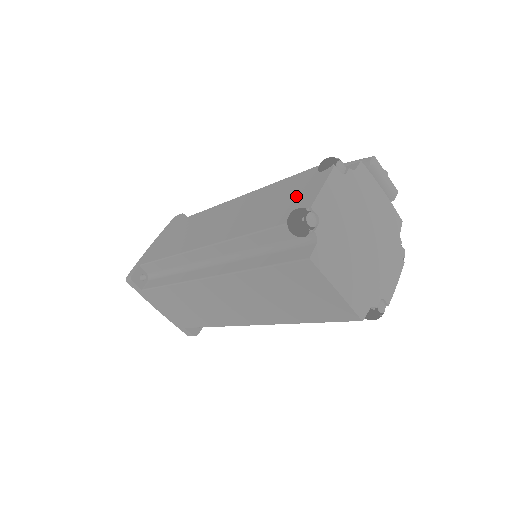
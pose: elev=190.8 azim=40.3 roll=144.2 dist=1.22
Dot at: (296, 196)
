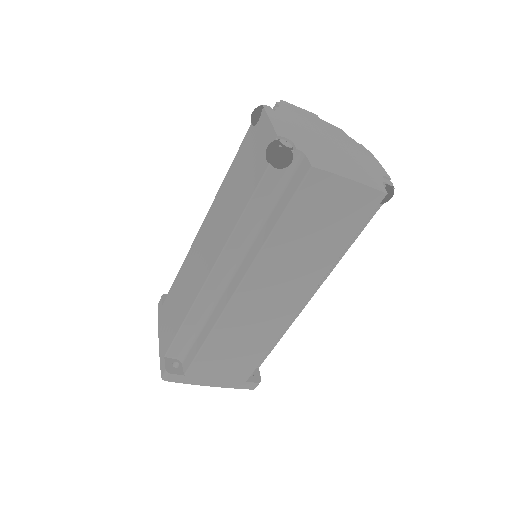
Dot at: (256, 151)
